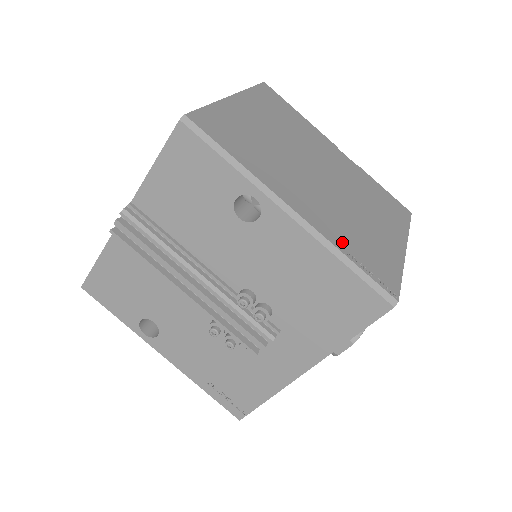
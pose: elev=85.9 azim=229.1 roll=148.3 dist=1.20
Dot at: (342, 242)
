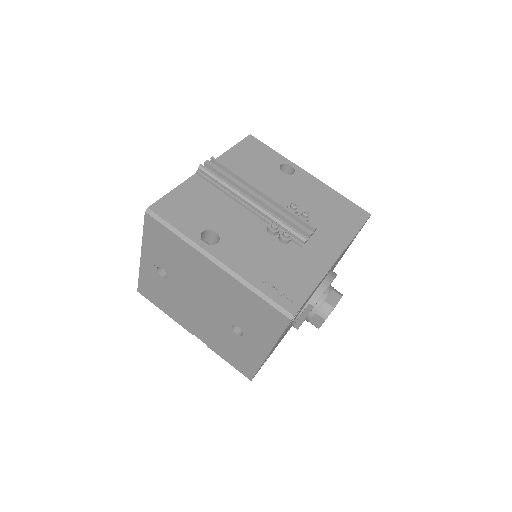
Dot at: occluded
